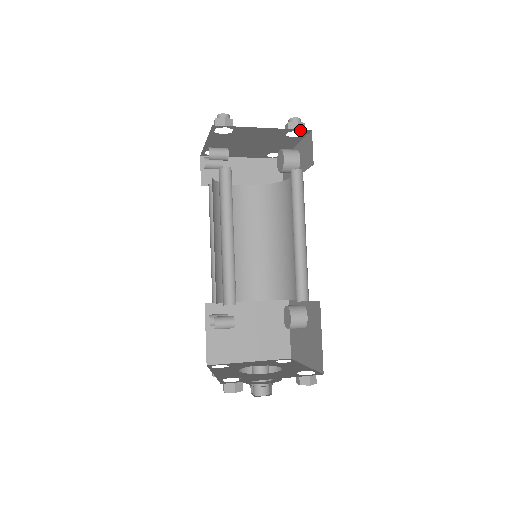
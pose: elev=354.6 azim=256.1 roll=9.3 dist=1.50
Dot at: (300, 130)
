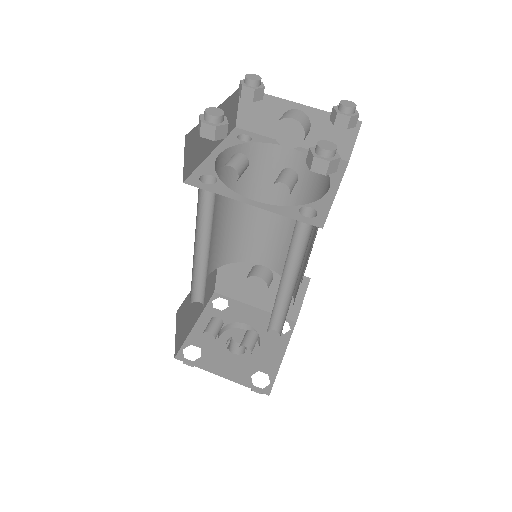
Dot at: occluded
